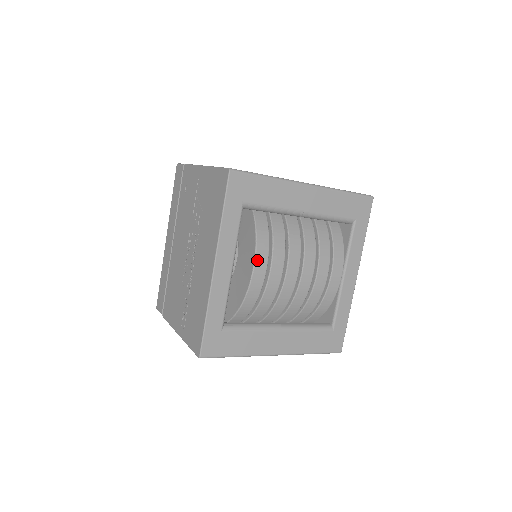
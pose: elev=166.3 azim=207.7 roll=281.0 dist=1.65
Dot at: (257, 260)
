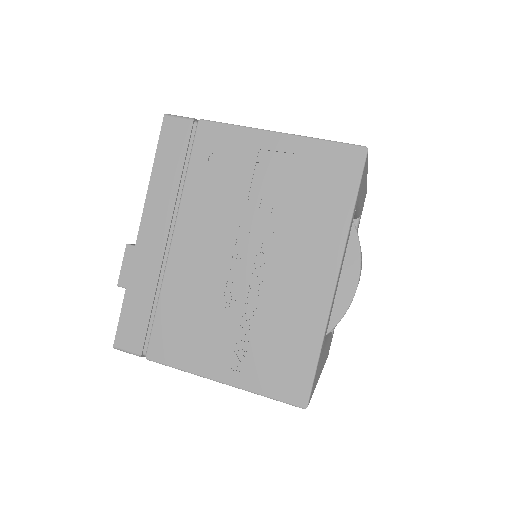
Dot at: occluded
